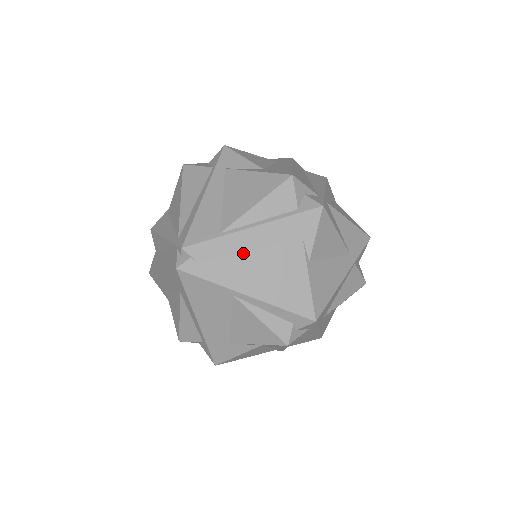
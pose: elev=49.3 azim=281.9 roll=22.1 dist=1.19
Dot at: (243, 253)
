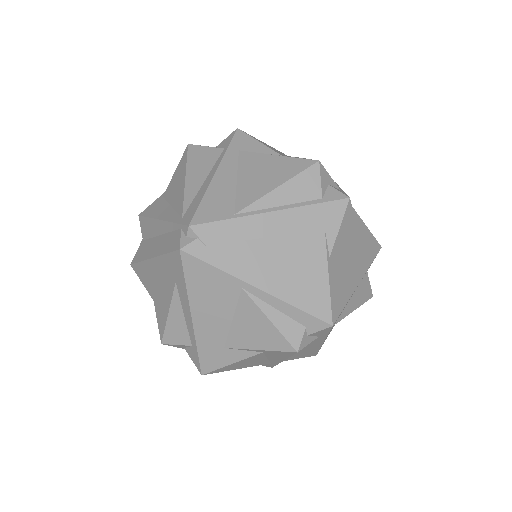
Dot at: (258, 240)
